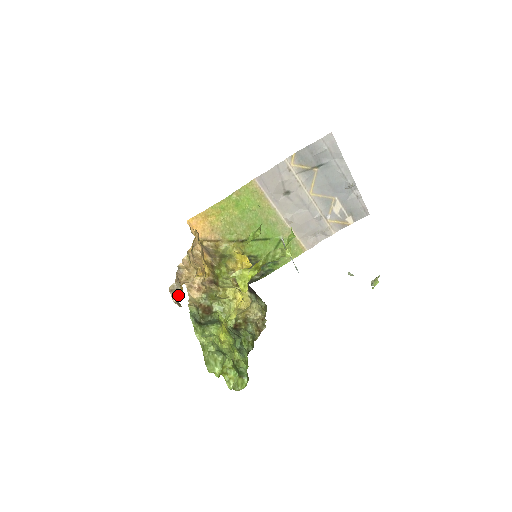
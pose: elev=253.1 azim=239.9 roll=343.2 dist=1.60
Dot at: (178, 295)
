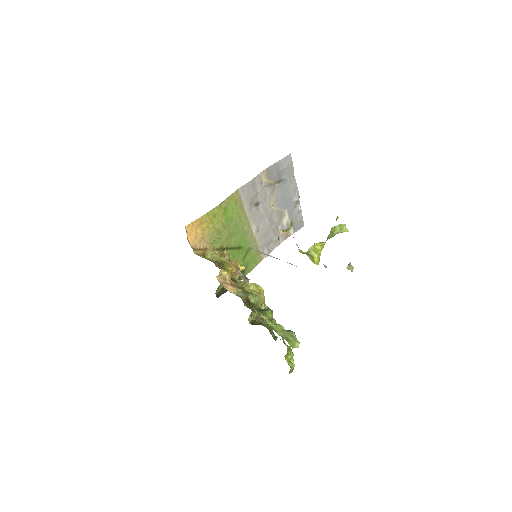
Dot at: occluded
